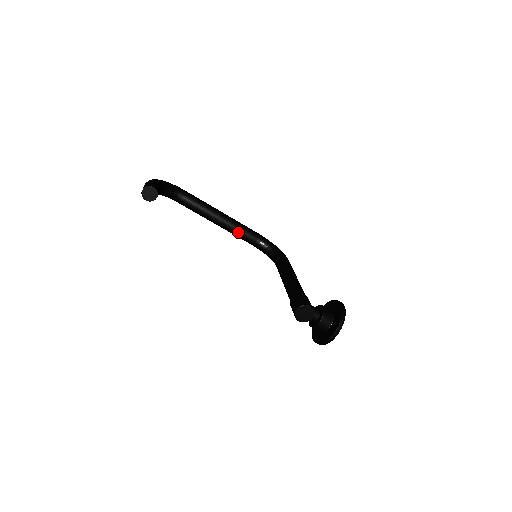
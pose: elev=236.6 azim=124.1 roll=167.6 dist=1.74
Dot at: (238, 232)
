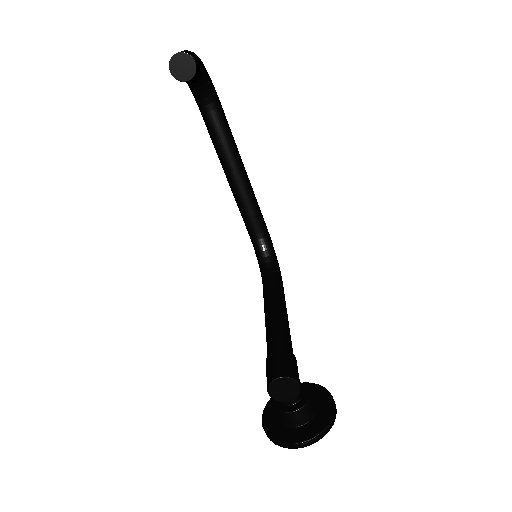
Dot at: (246, 207)
